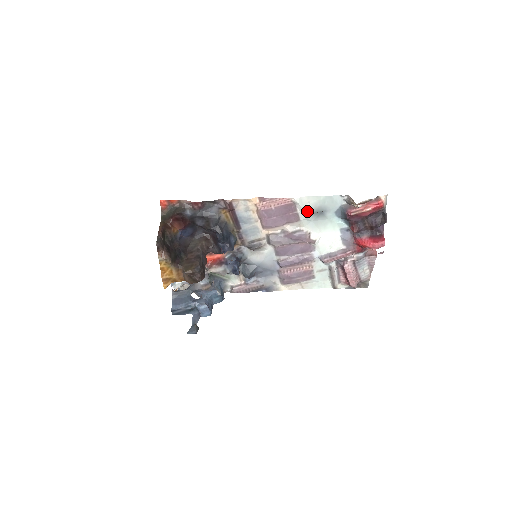
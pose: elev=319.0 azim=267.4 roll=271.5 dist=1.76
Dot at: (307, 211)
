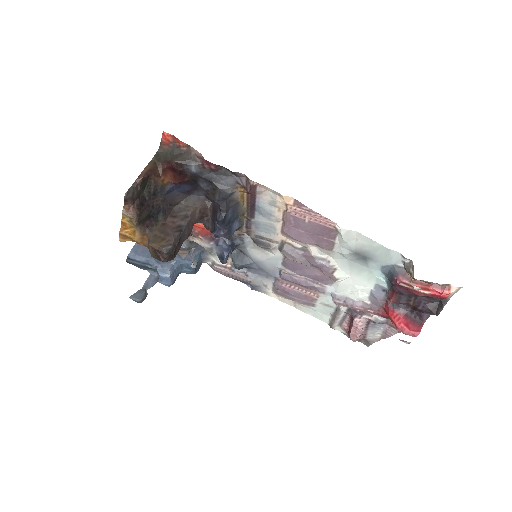
Dot at: (348, 246)
